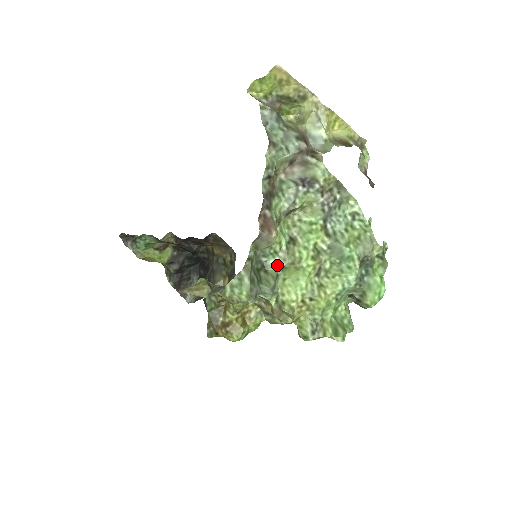
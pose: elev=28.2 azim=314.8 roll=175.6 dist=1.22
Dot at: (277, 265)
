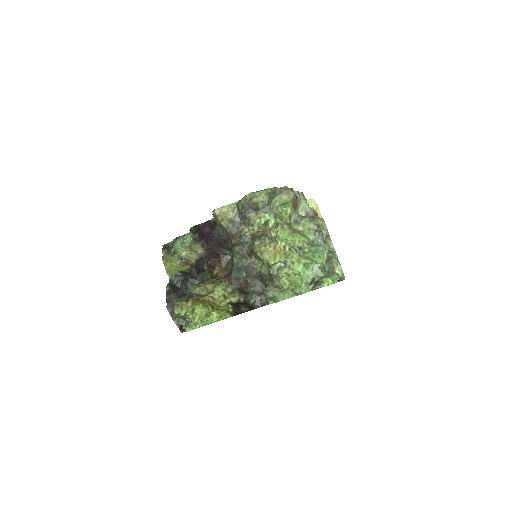
Dot at: (280, 224)
